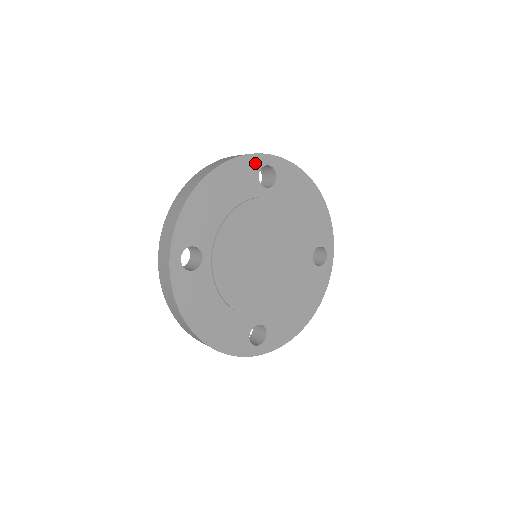
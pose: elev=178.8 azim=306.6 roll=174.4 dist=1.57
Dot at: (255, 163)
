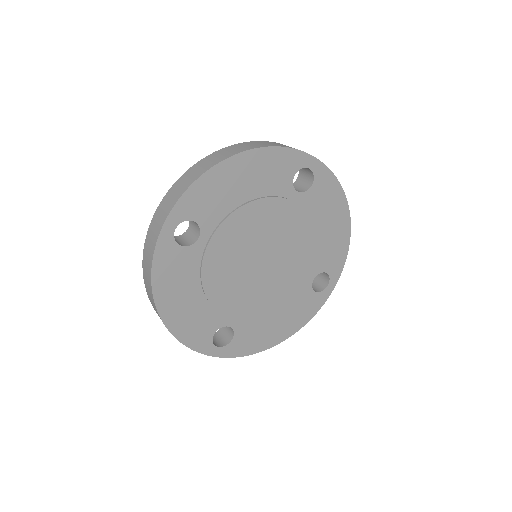
Dot at: (297, 161)
